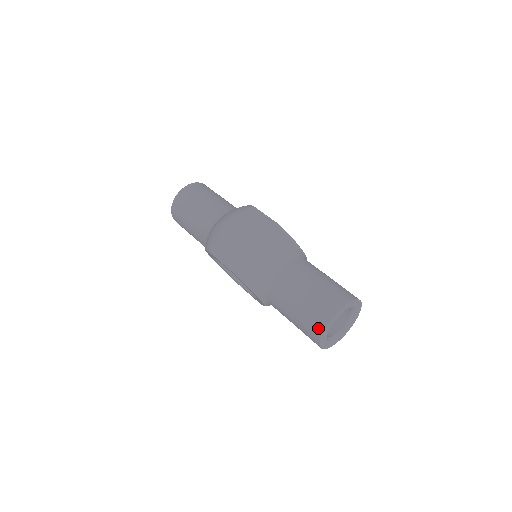
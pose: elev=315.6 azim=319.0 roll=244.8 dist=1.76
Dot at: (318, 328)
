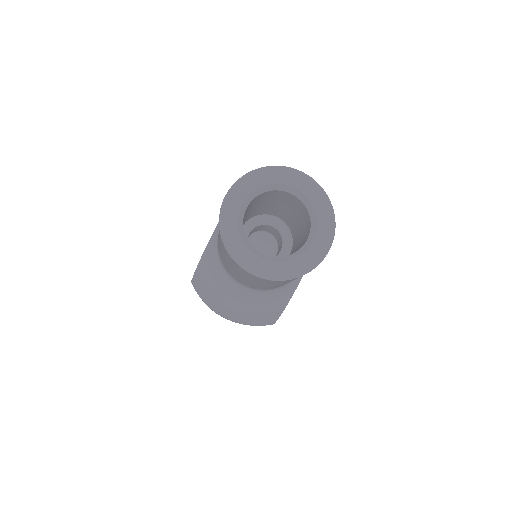
Dot at: occluded
